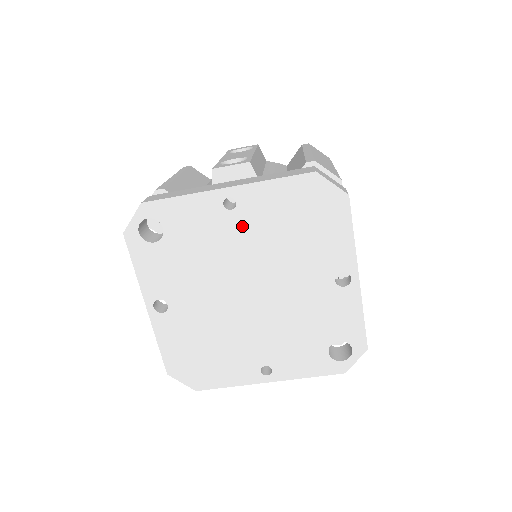
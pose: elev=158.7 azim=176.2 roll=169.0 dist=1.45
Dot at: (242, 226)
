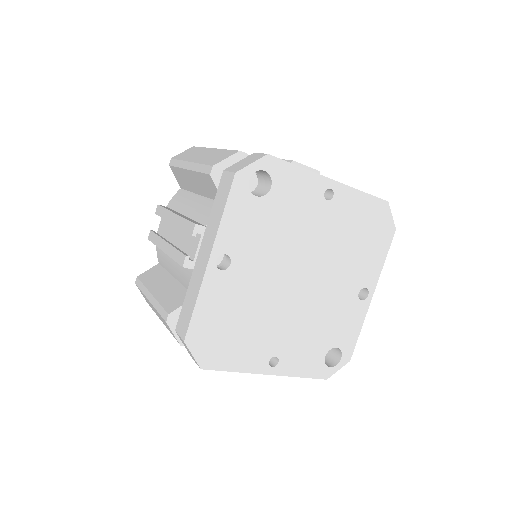
Dot at: (327, 218)
